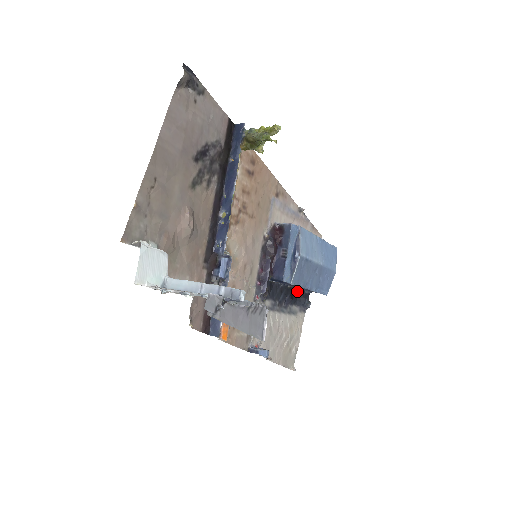
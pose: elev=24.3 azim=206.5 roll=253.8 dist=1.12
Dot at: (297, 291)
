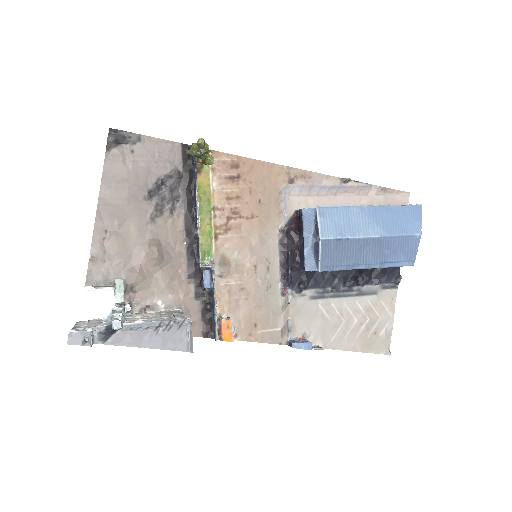
Dot at: occluded
